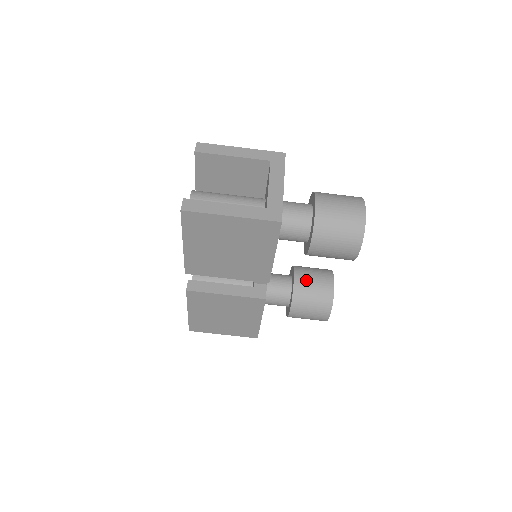
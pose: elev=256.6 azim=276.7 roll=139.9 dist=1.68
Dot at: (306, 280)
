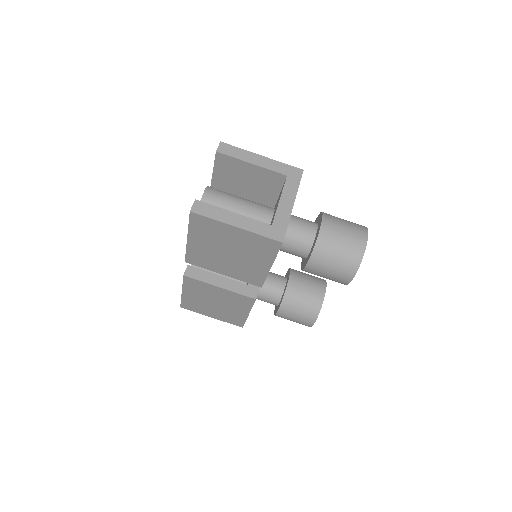
Dot at: (299, 287)
